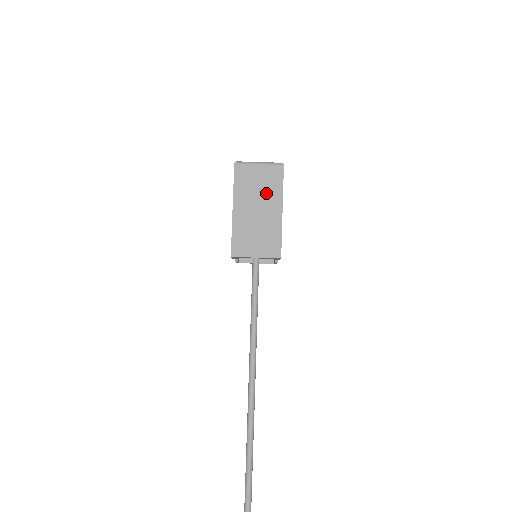
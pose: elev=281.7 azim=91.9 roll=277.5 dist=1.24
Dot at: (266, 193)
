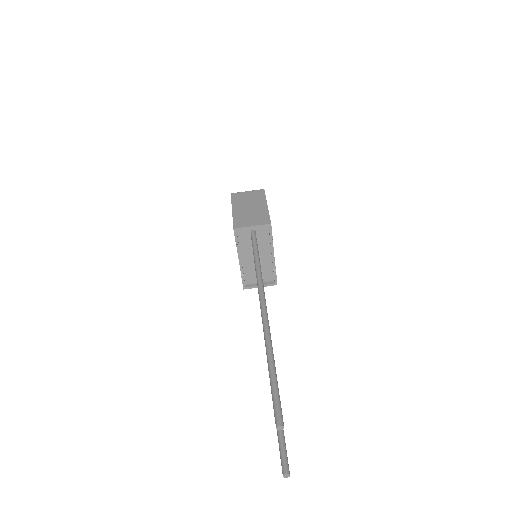
Dot at: (254, 200)
